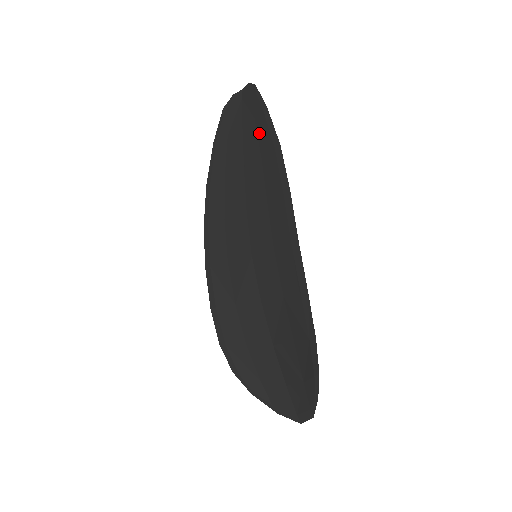
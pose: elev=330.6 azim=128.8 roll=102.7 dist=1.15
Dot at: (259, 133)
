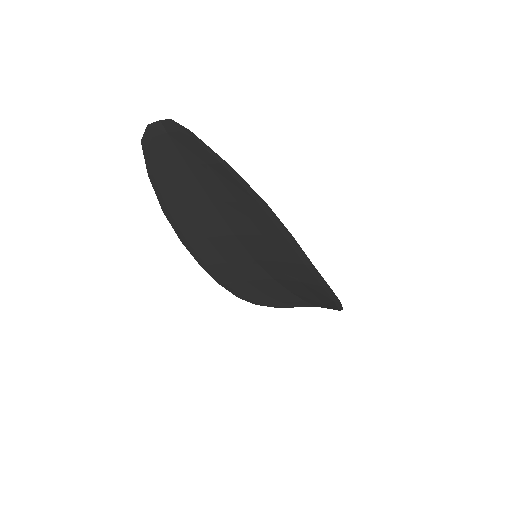
Dot at: (223, 181)
